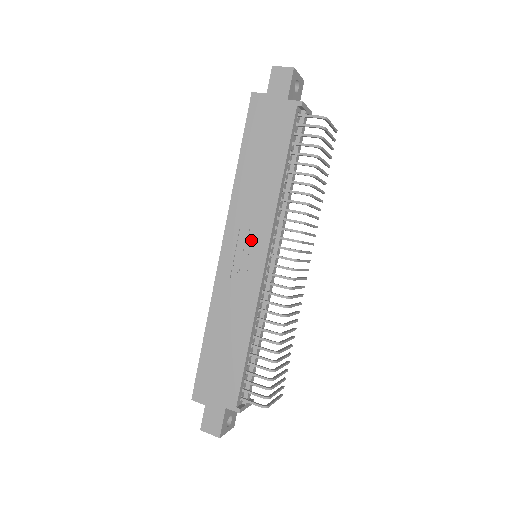
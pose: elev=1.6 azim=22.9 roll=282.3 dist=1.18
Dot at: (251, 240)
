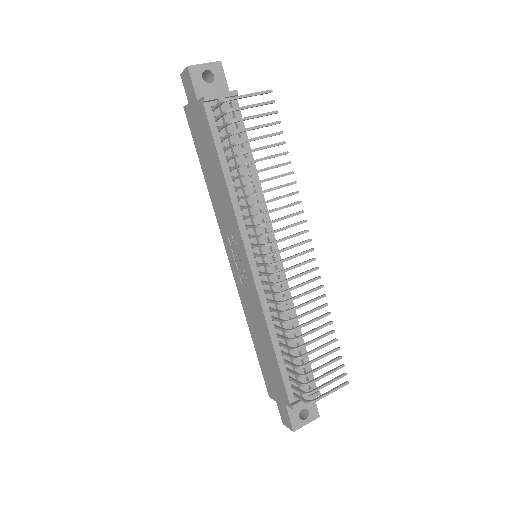
Dot at: (237, 246)
